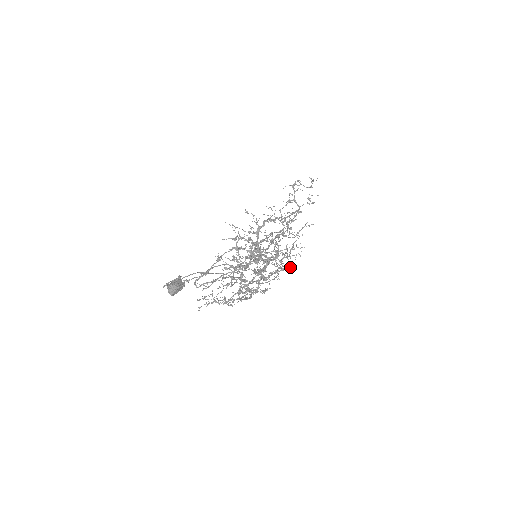
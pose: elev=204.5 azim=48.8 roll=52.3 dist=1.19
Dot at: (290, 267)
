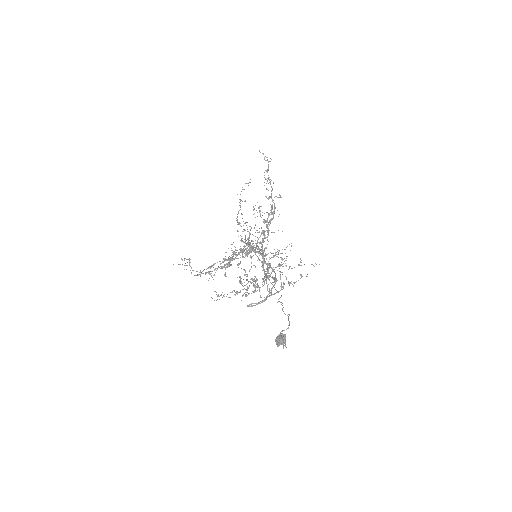
Dot at: (267, 254)
